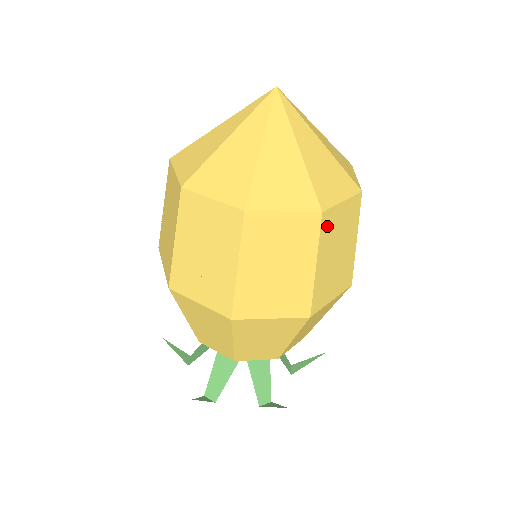
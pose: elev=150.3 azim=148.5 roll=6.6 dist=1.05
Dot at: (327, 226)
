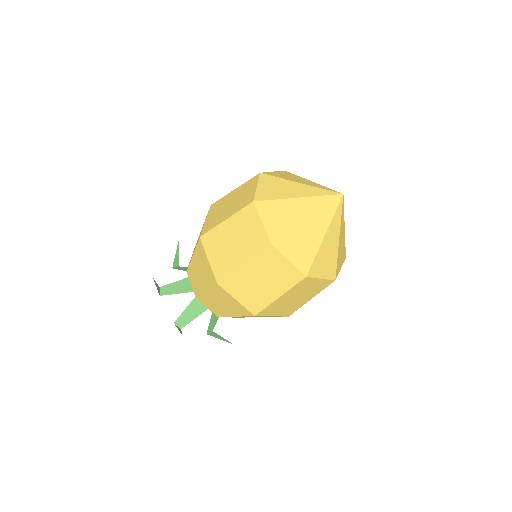
Dot at: occluded
